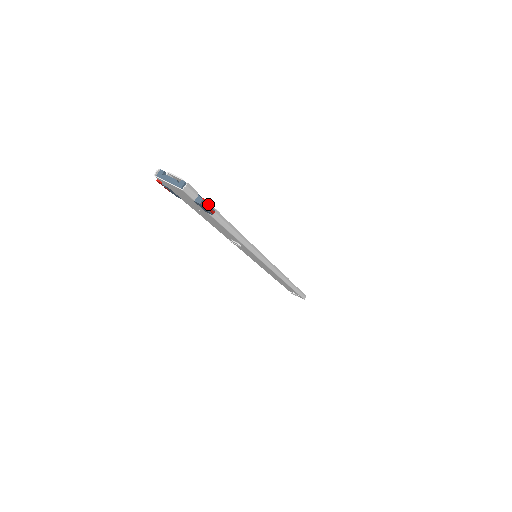
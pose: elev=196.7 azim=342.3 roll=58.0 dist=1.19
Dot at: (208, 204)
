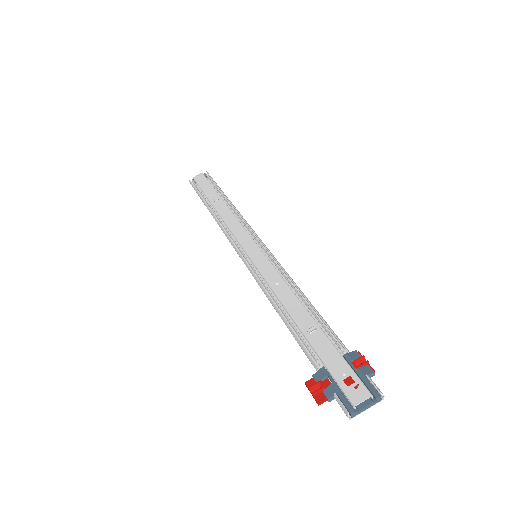
Dot at: (368, 364)
